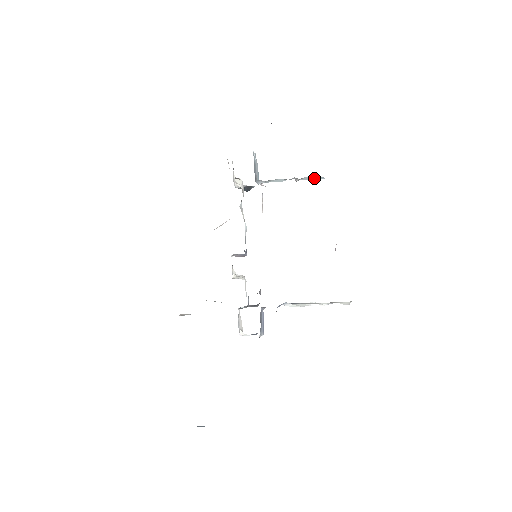
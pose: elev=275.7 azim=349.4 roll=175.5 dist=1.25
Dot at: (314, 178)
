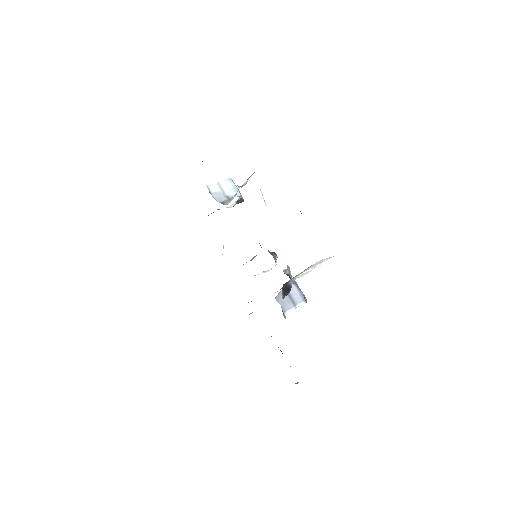
Dot at: (250, 176)
